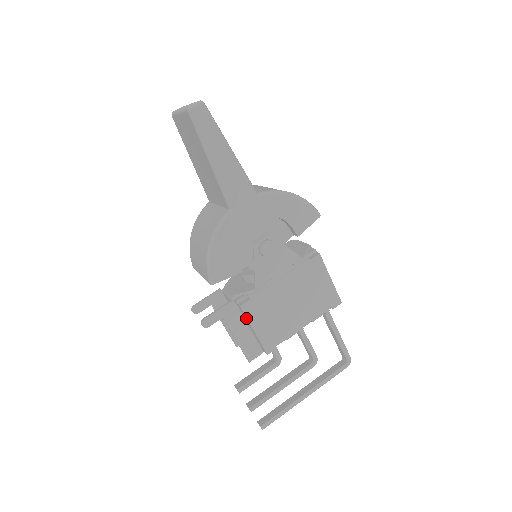
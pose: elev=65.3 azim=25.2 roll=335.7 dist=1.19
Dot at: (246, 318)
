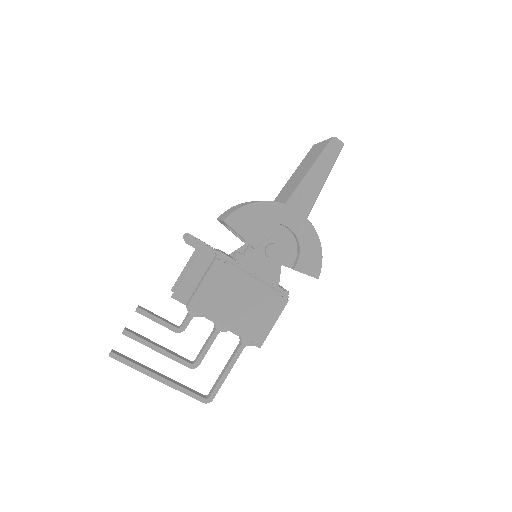
Dot at: (208, 270)
